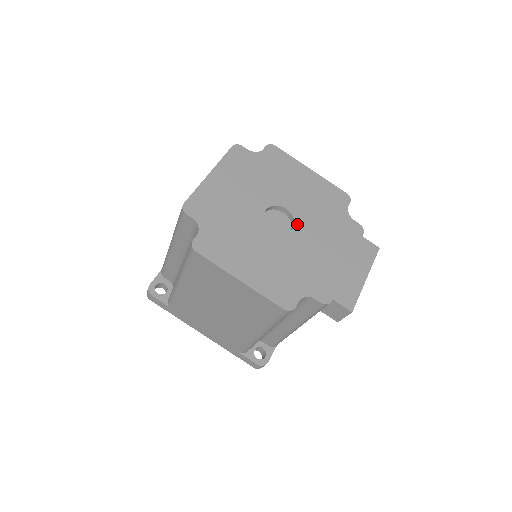
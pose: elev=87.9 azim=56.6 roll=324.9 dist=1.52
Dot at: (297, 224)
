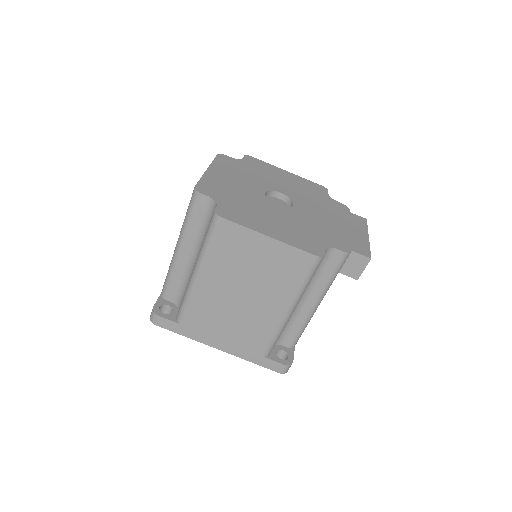
Dot at: (295, 202)
